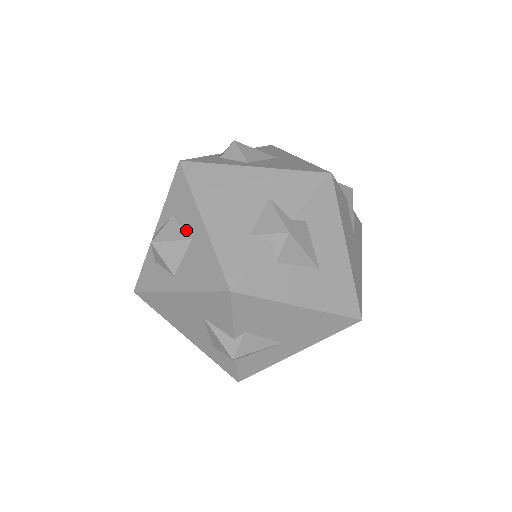
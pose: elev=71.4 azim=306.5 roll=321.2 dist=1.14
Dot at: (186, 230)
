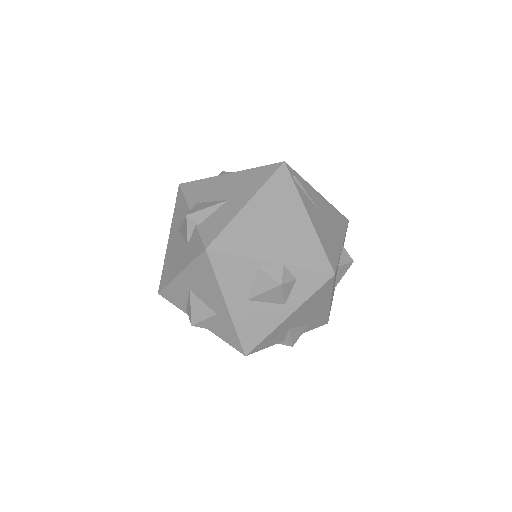
Dot at: occluded
